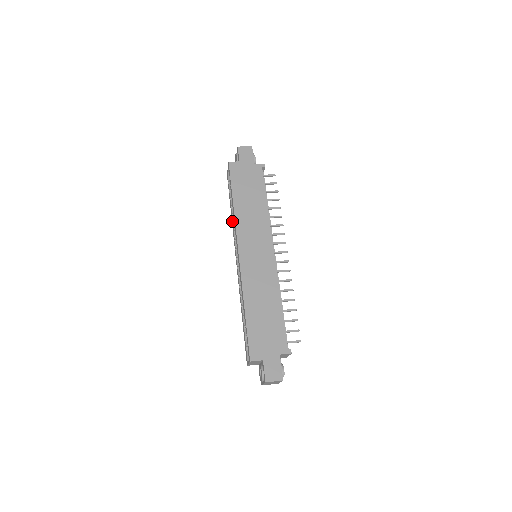
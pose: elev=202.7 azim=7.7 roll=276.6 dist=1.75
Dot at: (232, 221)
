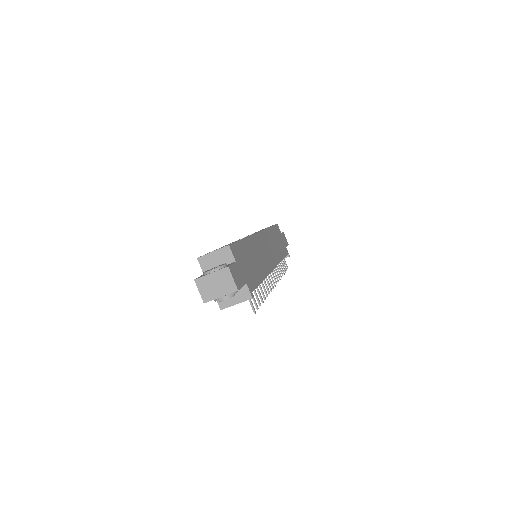
Dot at: occluded
